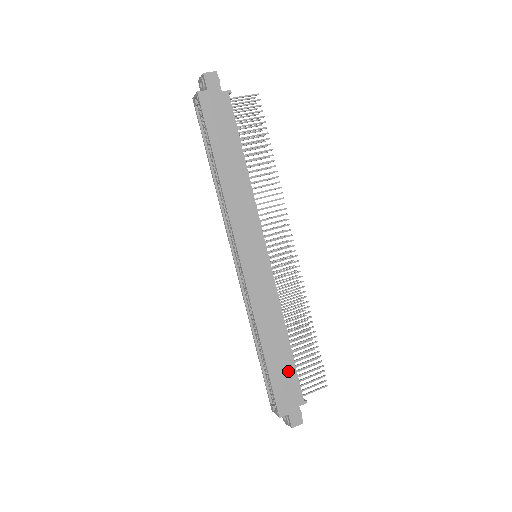
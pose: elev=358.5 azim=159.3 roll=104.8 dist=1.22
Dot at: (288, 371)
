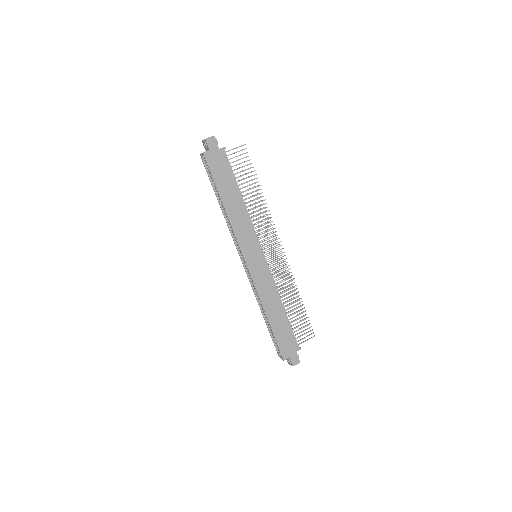
Dot at: (286, 330)
